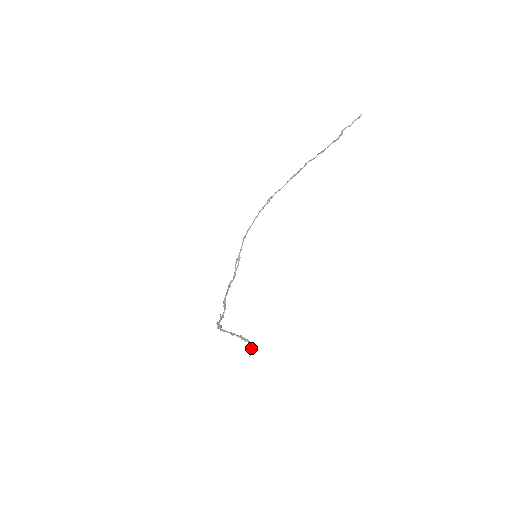
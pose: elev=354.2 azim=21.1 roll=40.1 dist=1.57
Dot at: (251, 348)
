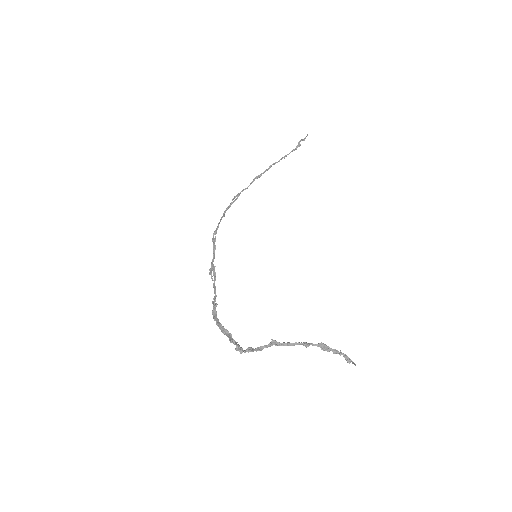
Dot at: (346, 356)
